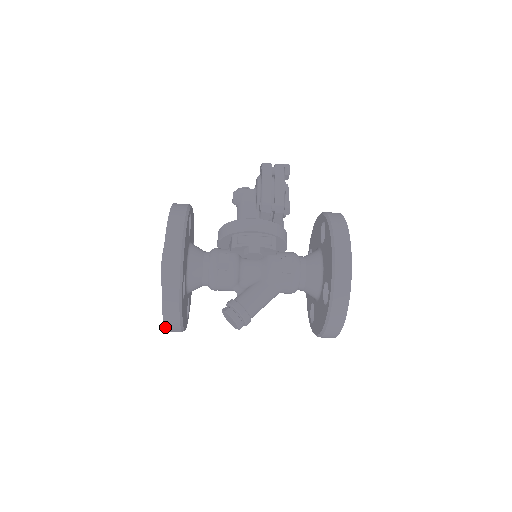
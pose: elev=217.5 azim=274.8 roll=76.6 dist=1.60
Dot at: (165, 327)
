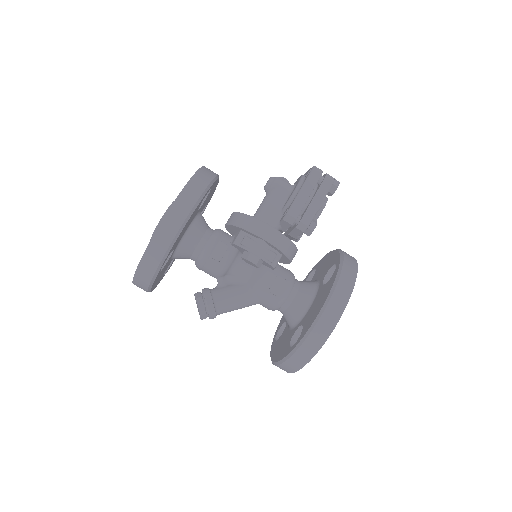
Dot at: (133, 283)
